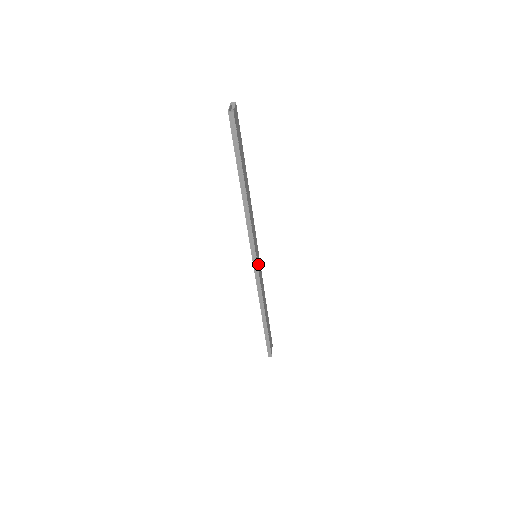
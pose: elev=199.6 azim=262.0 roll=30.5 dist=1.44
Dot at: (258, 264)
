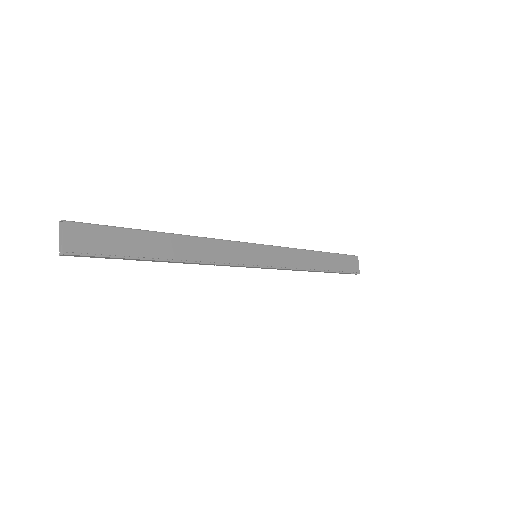
Dot at: (264, 260)
